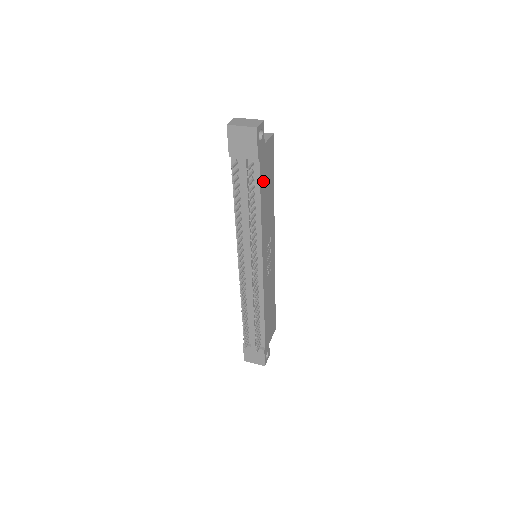
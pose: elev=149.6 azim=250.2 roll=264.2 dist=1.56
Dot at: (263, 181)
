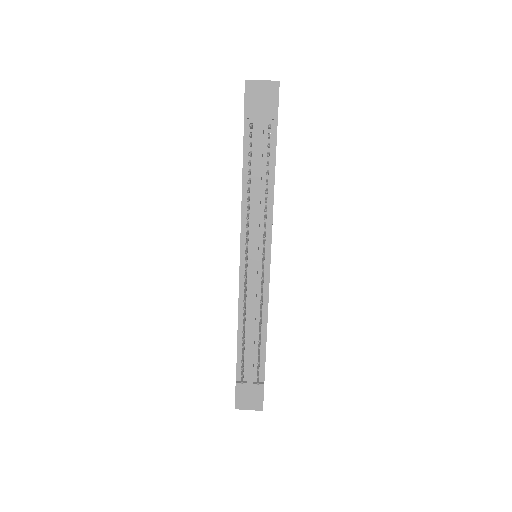
Dot at: occluded
